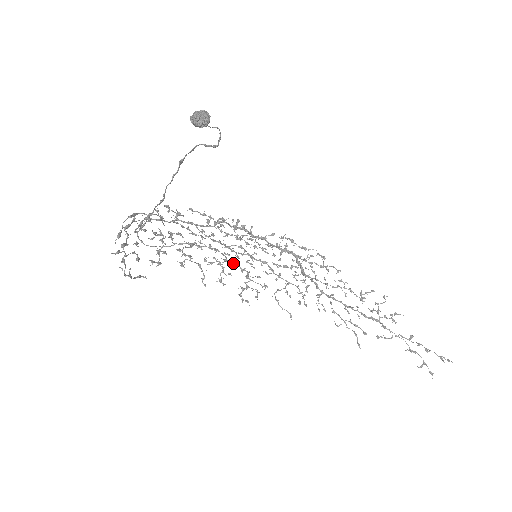
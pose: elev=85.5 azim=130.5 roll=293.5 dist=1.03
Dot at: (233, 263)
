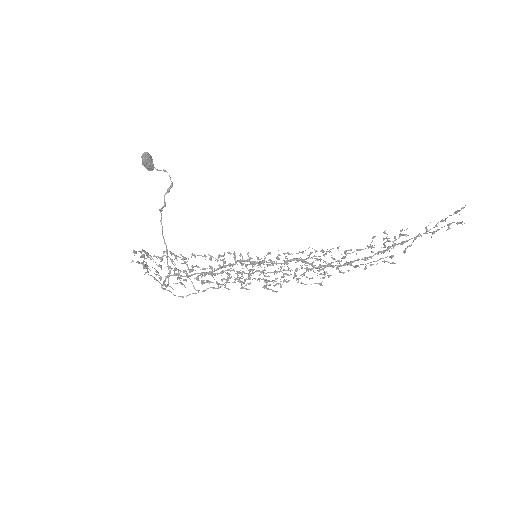
Dot at: (248, 278)
